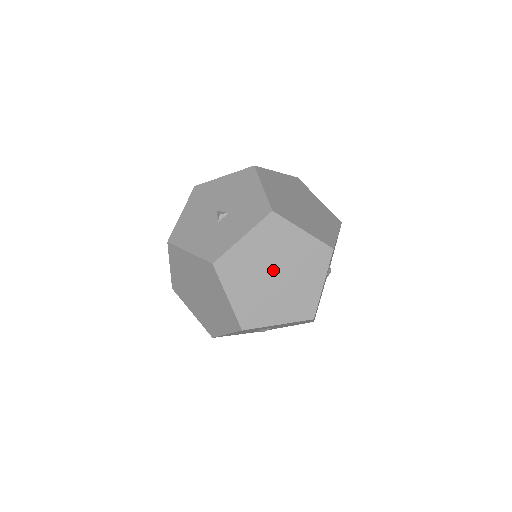
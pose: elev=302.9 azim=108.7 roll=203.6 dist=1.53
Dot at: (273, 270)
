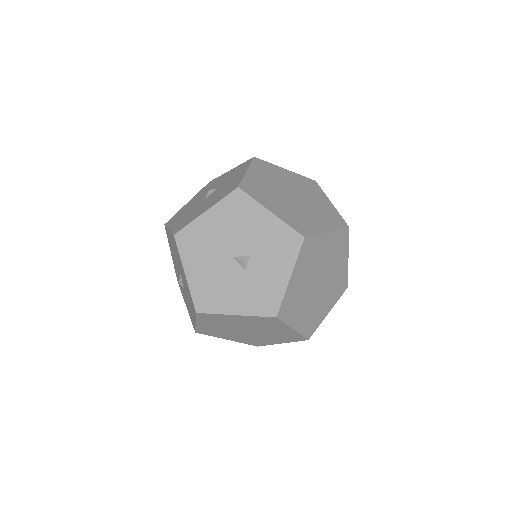
Dot at: (316, 281)
